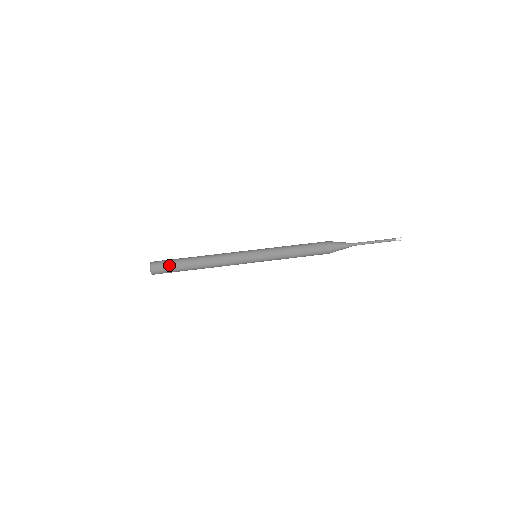
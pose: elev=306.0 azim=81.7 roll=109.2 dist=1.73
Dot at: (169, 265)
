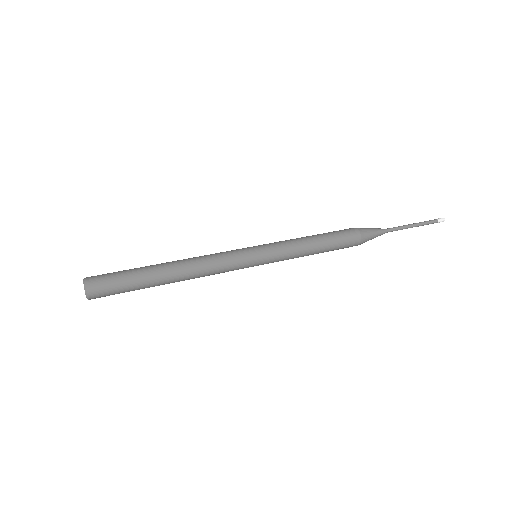
Dot at: (117, 275)
